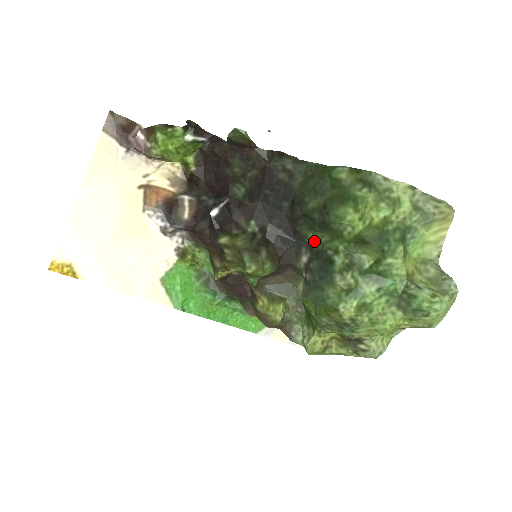
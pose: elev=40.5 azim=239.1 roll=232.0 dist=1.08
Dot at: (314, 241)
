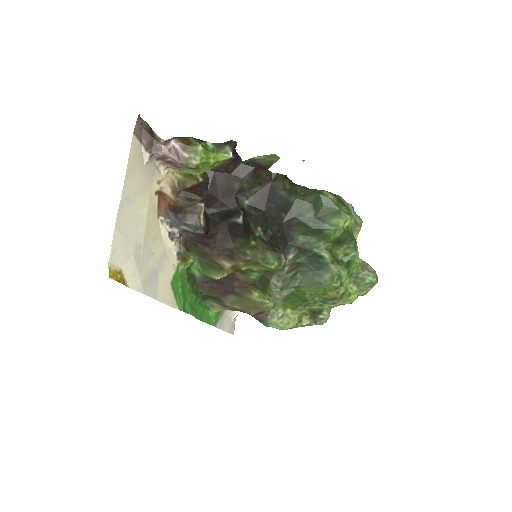
Dot at: (303, 242)
